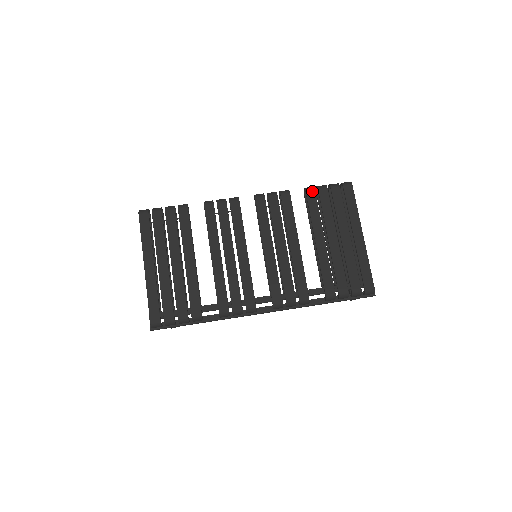
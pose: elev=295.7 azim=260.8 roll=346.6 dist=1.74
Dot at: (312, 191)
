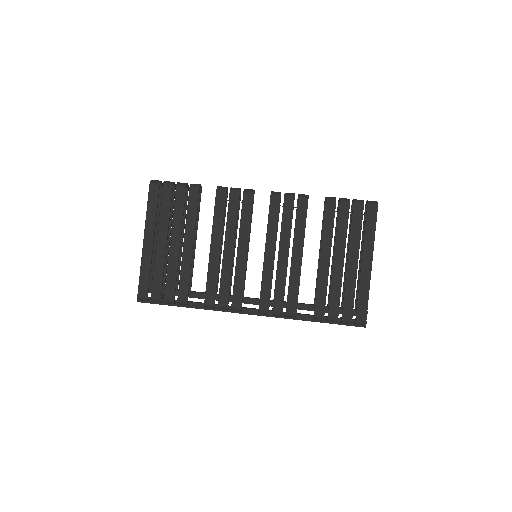
Dot at: (332, 203)
